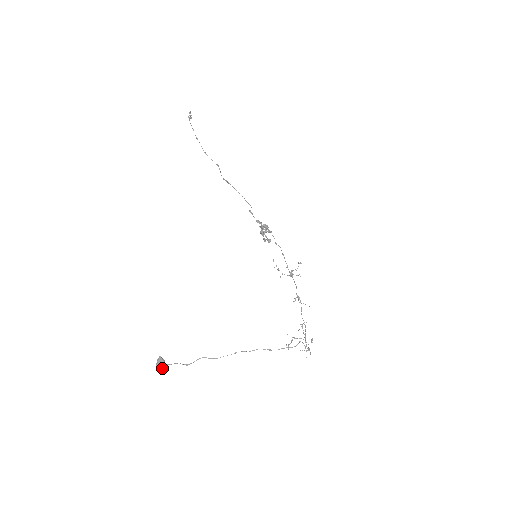
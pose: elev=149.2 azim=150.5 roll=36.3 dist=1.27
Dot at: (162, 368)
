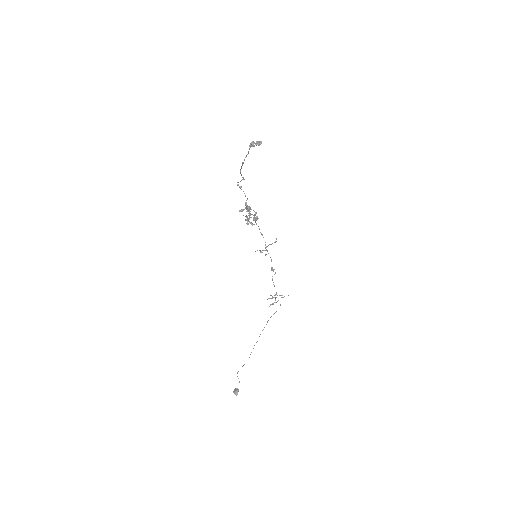
Dot at: occluded
